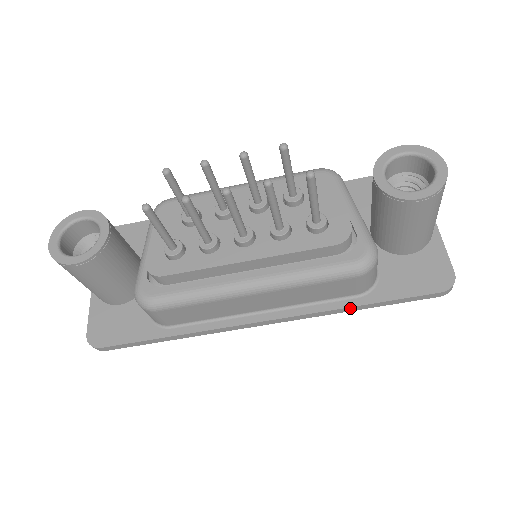
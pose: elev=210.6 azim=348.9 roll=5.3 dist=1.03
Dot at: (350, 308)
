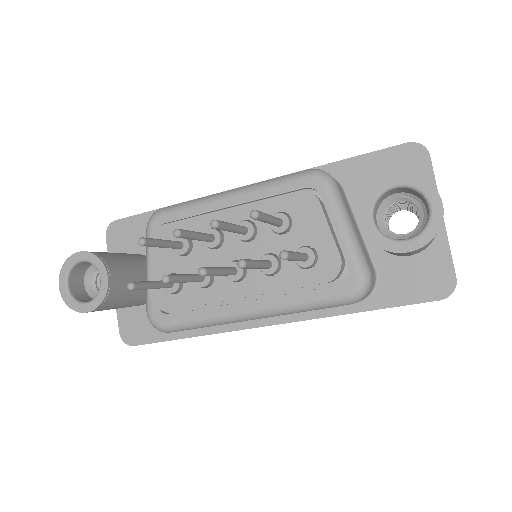
Dot at: (349, 313)
